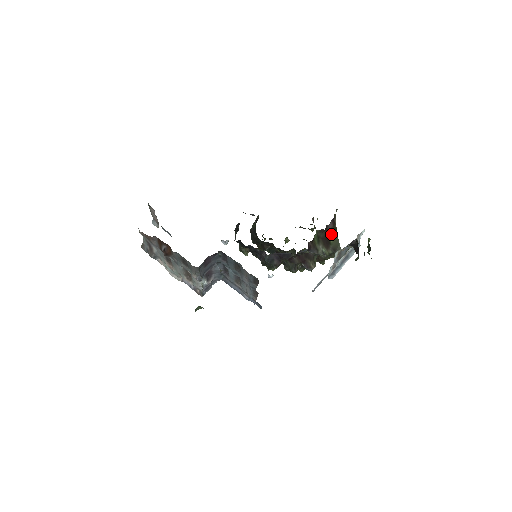
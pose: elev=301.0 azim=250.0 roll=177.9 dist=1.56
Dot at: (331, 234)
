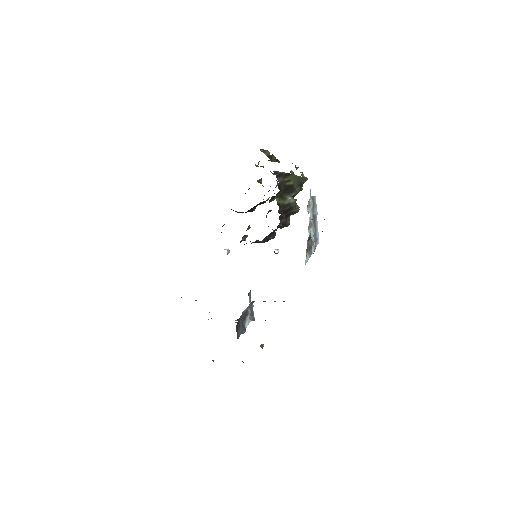
Dot at: (286, 181)
